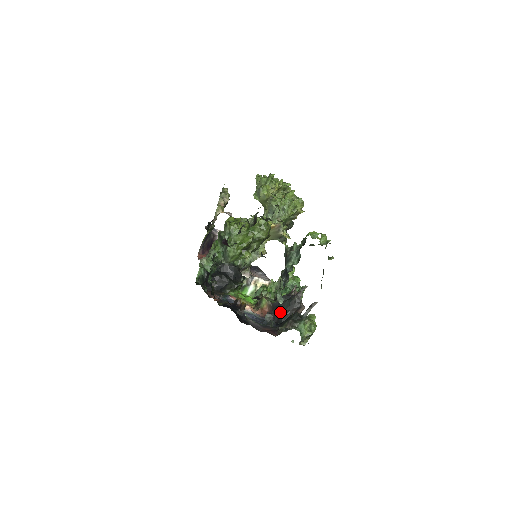
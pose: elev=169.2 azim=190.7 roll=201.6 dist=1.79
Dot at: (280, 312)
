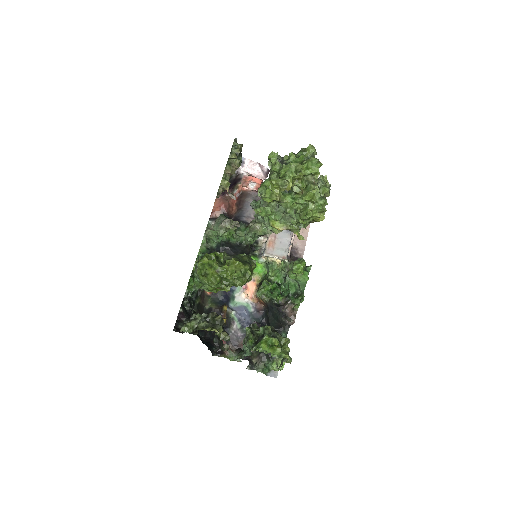
Dot at: (269, 319)
